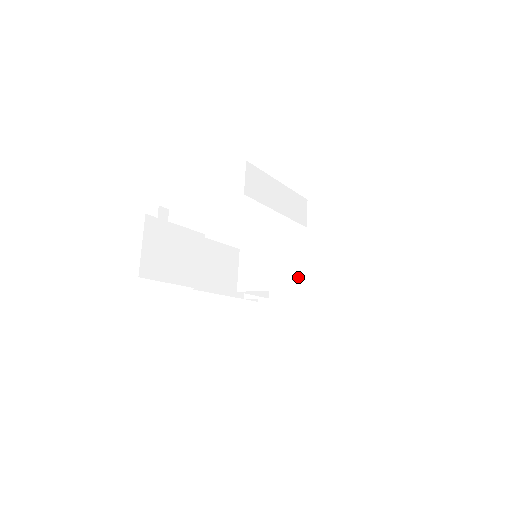
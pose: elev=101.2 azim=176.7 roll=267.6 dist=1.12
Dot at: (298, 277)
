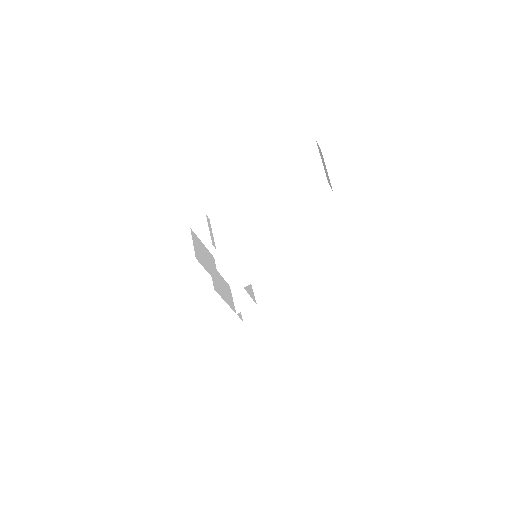
Dot at: (285, 262)
